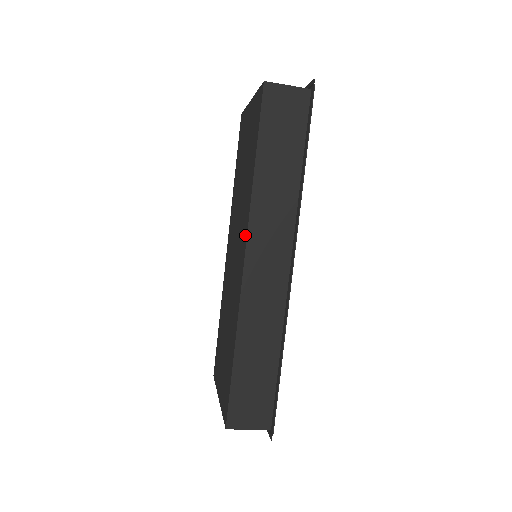
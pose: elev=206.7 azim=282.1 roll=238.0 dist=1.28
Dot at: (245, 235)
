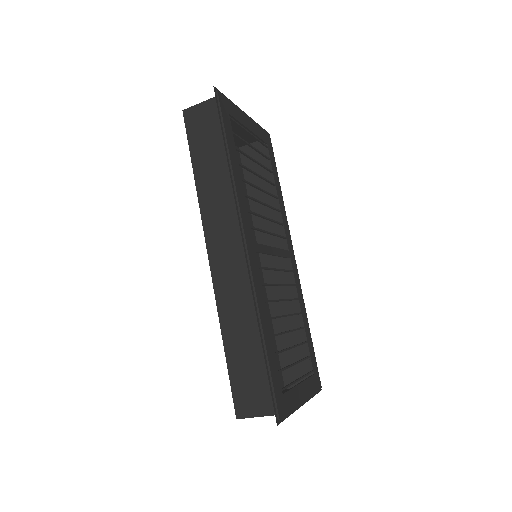
Dot at: occluded
